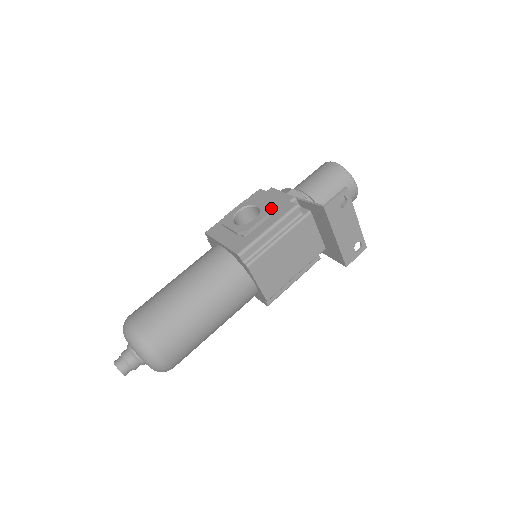
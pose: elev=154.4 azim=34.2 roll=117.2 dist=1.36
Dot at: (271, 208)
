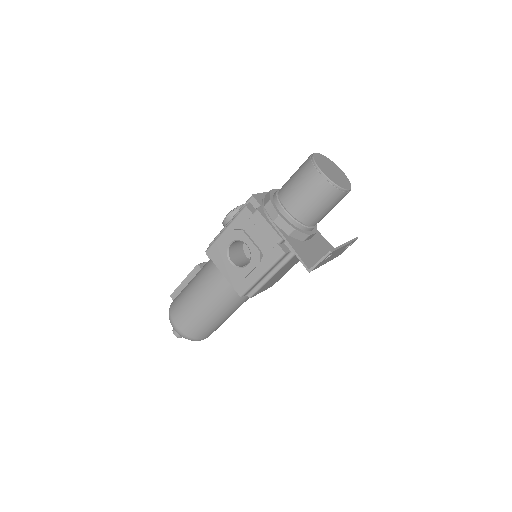
Dot at: (261, 252)
